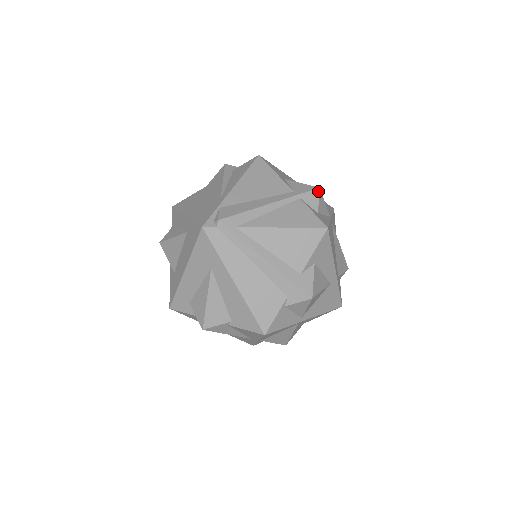
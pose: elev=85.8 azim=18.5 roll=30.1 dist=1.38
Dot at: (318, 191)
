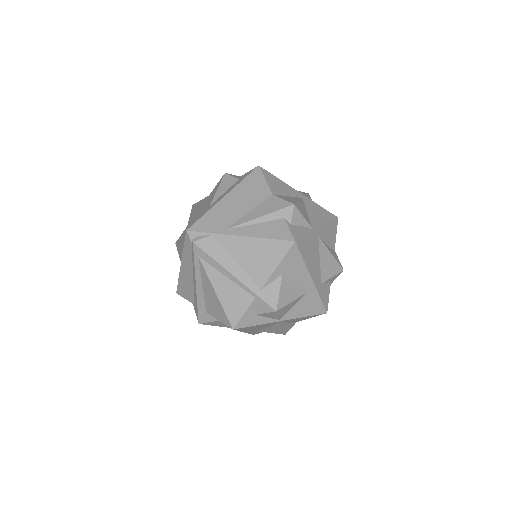
Dot at: (273, 311)
